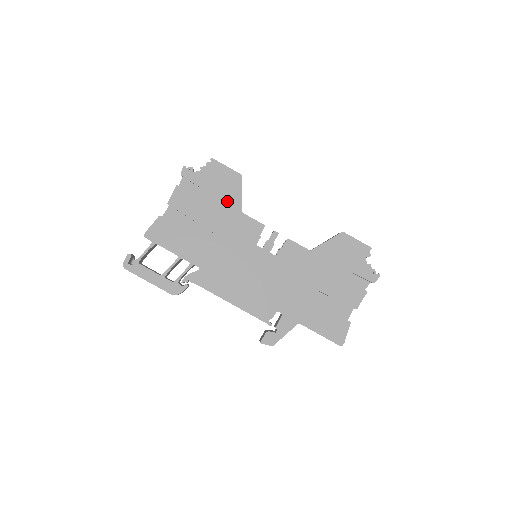
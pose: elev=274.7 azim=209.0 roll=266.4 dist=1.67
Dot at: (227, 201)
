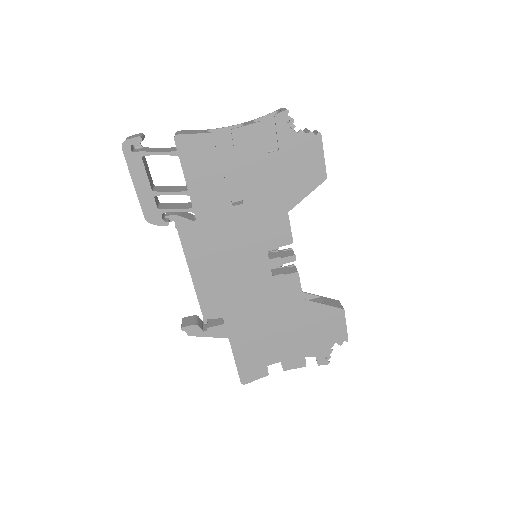
Dot at: (287, 188)
